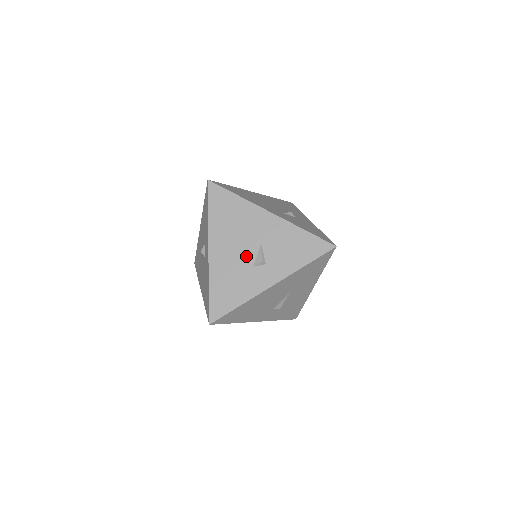
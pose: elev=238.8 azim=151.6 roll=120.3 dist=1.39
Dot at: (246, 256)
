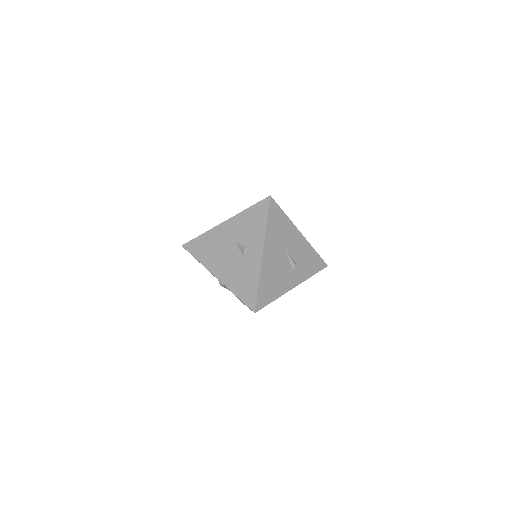
Dot at: (235, 257)
